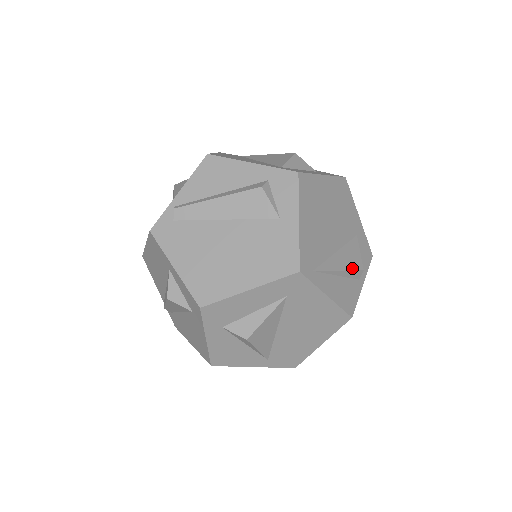
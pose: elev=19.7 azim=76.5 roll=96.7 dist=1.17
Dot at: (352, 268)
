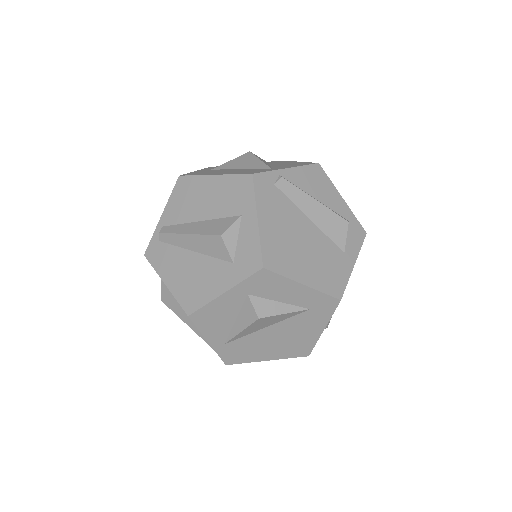
Dot at: (329, 321)
